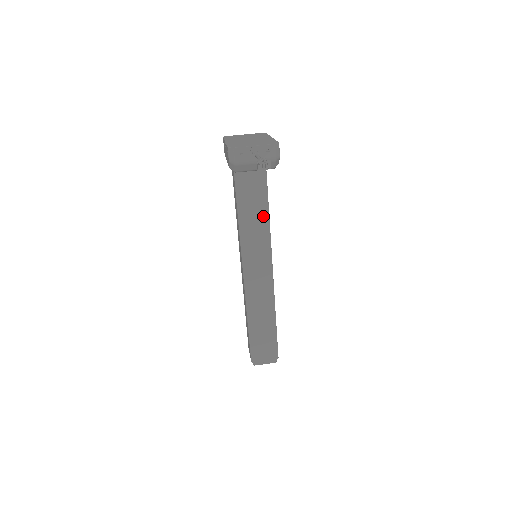
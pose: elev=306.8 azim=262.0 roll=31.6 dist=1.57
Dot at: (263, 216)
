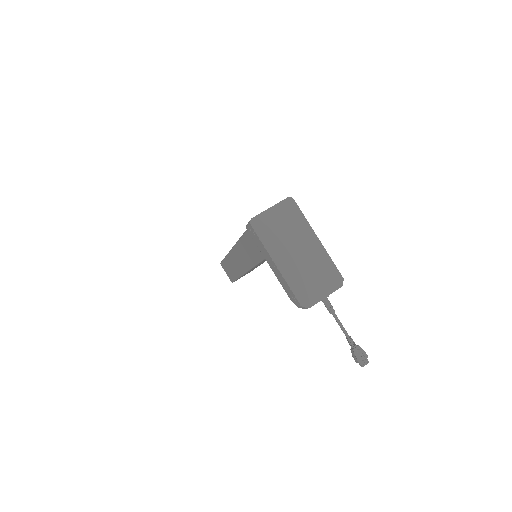
Dot at: occluded
